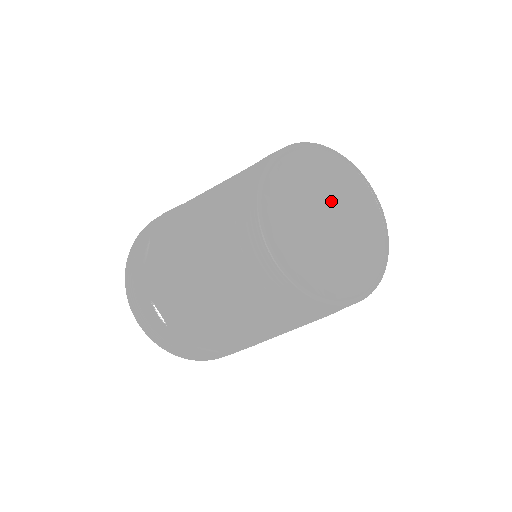
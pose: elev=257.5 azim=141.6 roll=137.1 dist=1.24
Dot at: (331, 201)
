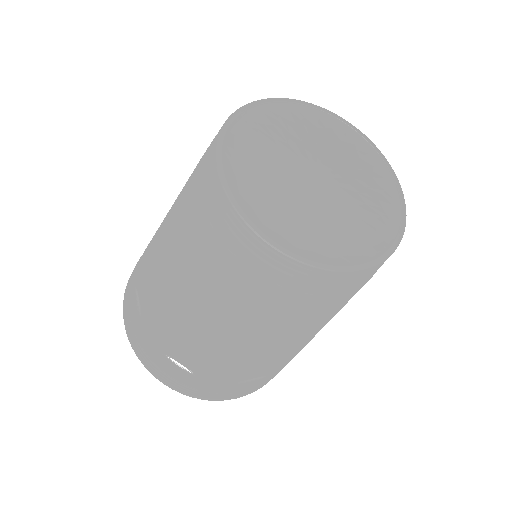
Dot at: (342, 181)
